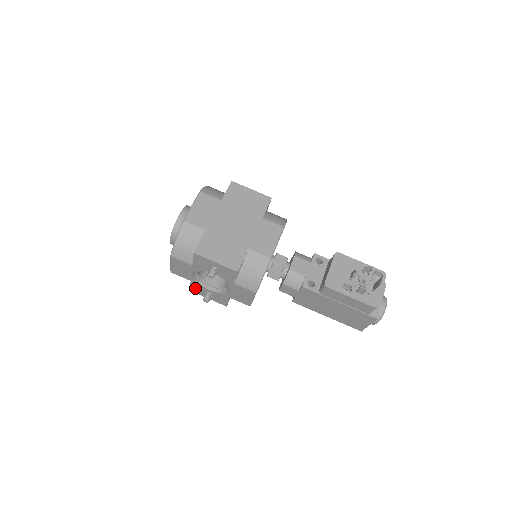
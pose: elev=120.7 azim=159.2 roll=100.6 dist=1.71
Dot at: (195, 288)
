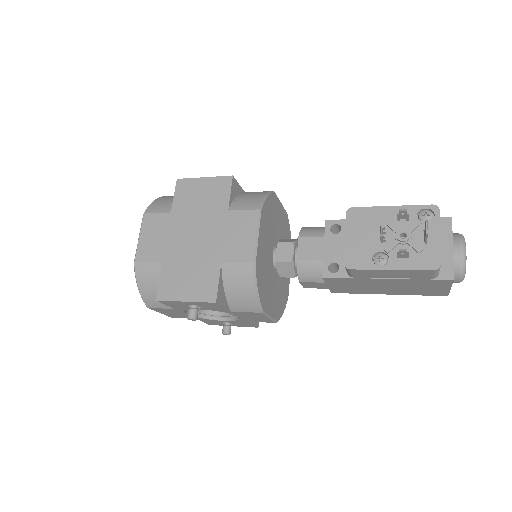
Dot at: (210, 322)
